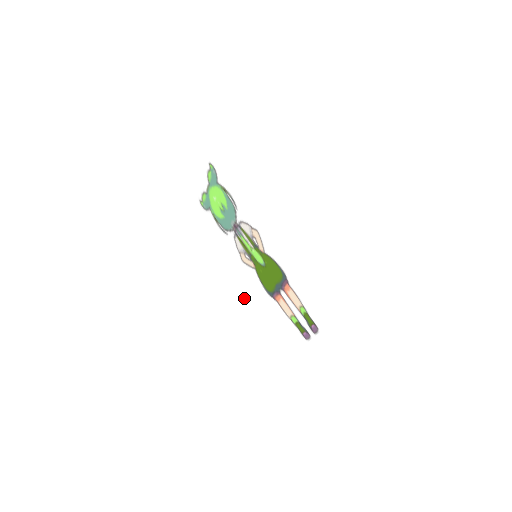
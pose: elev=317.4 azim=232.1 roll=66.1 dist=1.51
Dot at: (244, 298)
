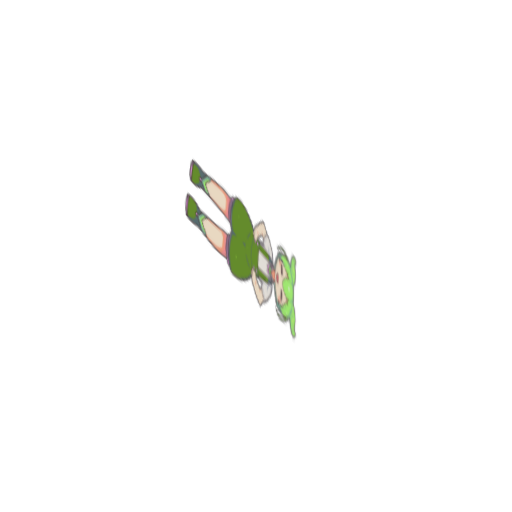
Dot at: (242, 379)
